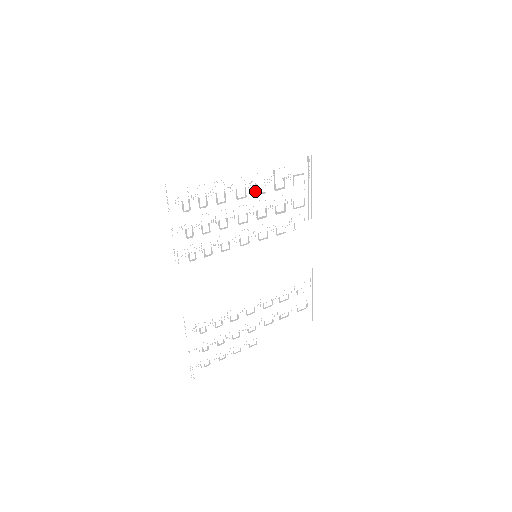
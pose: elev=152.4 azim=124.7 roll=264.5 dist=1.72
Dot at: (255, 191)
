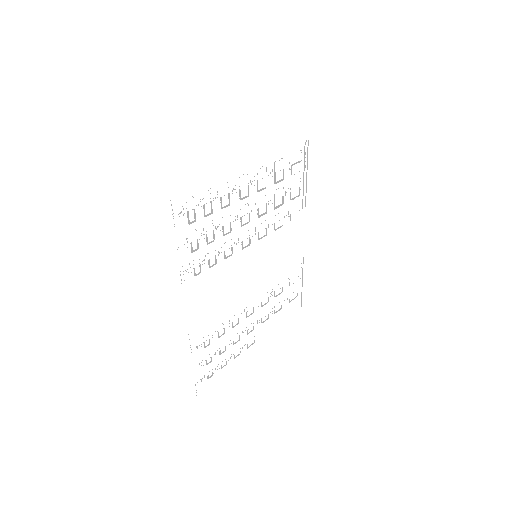
Dot at: (257, 188)
